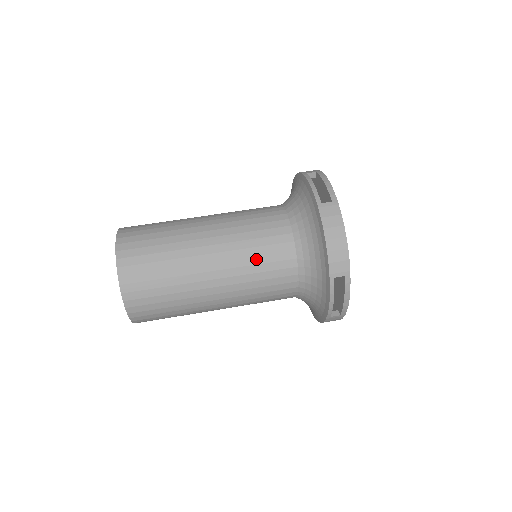
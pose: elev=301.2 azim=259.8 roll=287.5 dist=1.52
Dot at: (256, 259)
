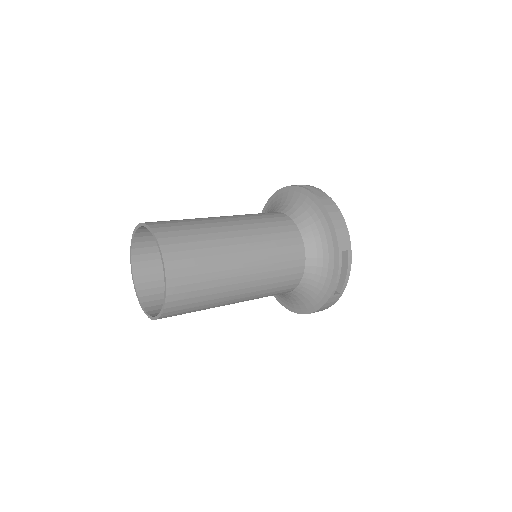
Dot at: (275, 243)
